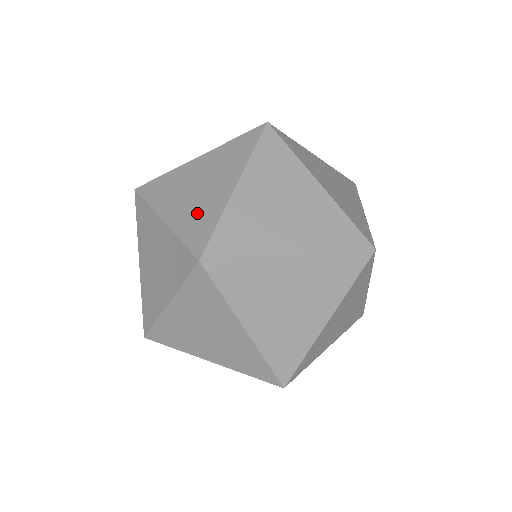
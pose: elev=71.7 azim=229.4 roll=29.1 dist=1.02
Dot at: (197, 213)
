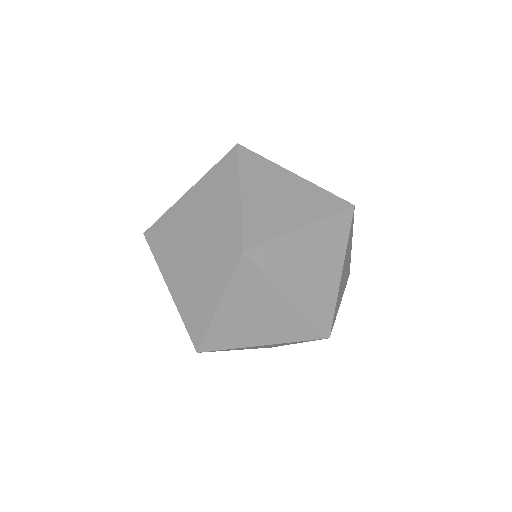
Dot at: (218, 223)
